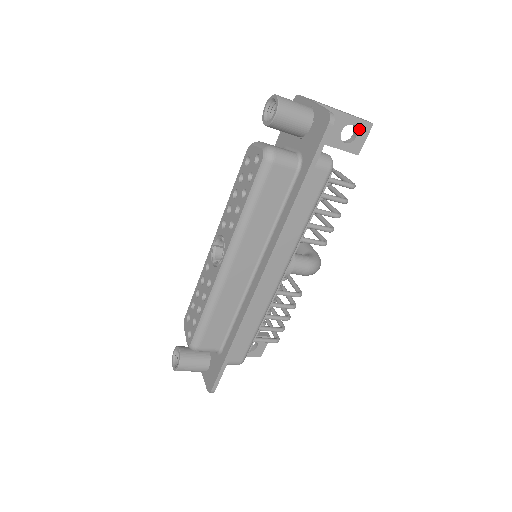
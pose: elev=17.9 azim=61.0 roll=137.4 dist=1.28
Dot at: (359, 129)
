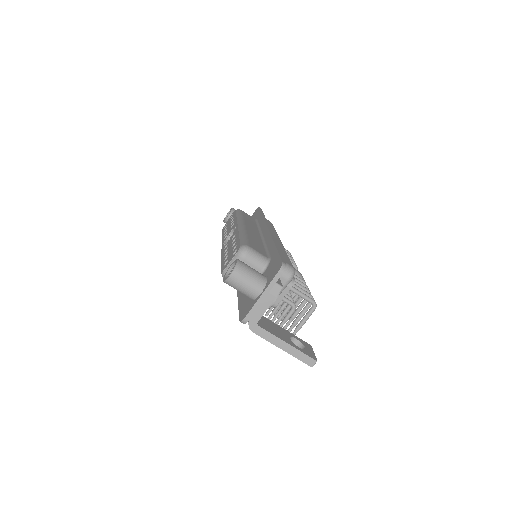
Dot at: occluded
